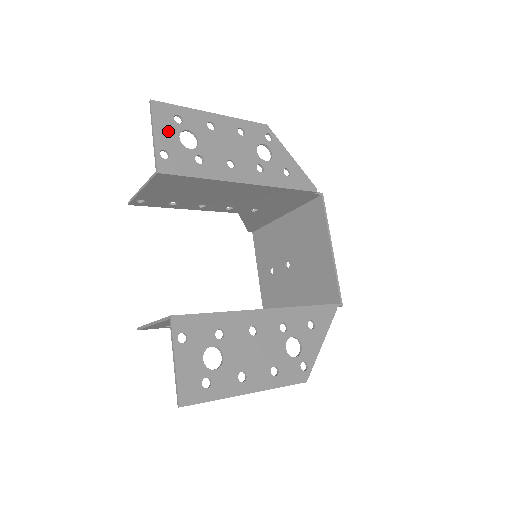
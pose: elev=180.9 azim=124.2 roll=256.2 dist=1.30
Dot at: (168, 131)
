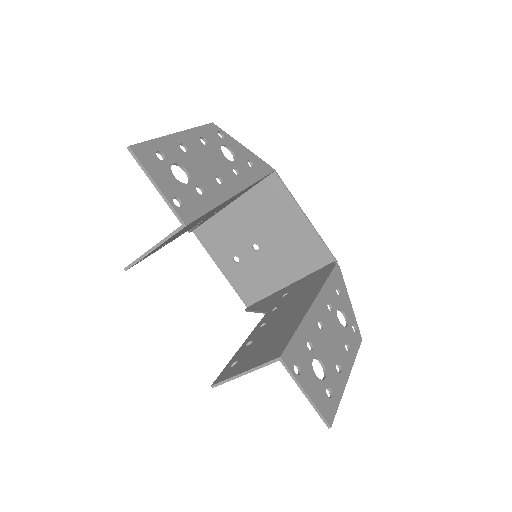
Dot at: (163, 174)
